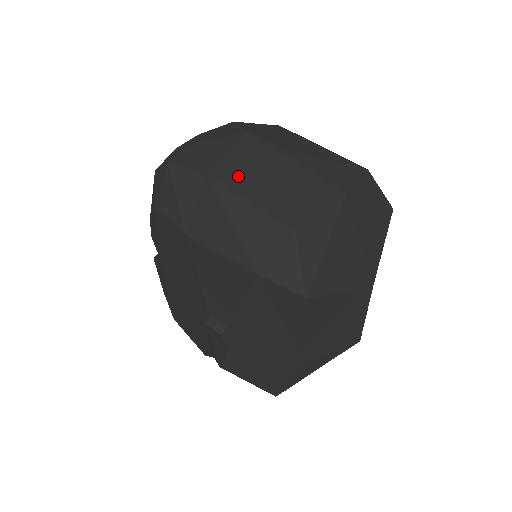
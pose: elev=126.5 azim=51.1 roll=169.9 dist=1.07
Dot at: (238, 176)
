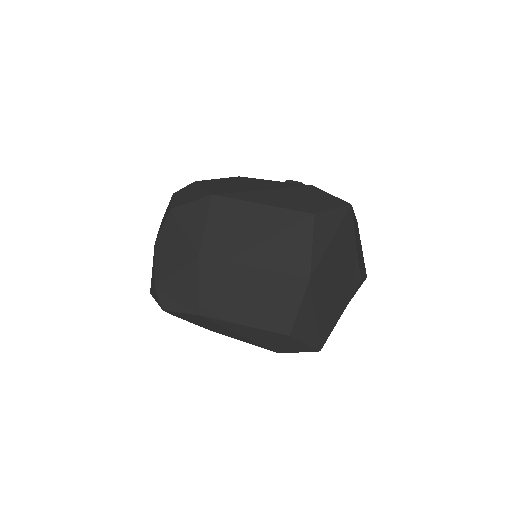
Dot at: (222, 306)
